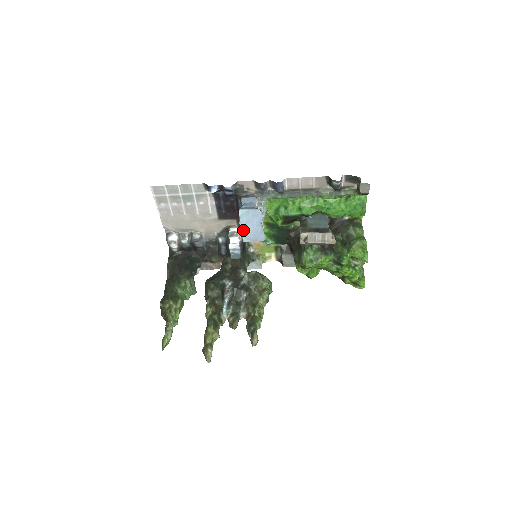
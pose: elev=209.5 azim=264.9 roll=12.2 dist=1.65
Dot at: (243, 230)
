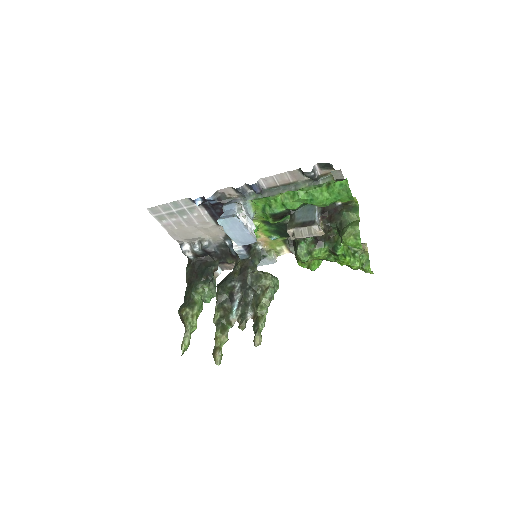
Dot at: (231, 236)
